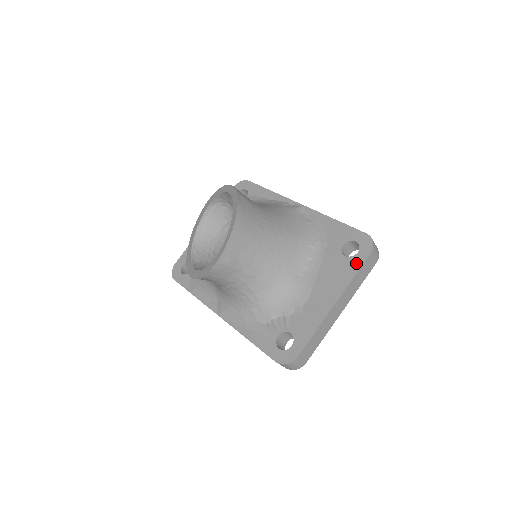
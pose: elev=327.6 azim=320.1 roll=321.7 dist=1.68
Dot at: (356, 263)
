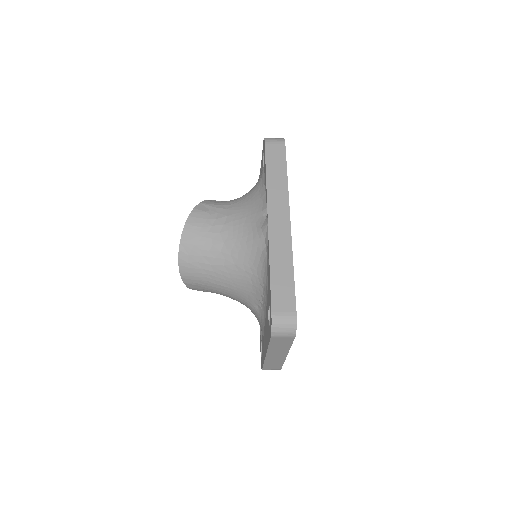
Dot at: (268, 335)
